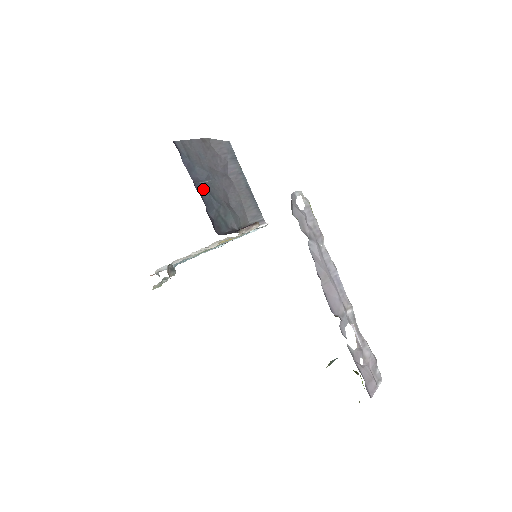
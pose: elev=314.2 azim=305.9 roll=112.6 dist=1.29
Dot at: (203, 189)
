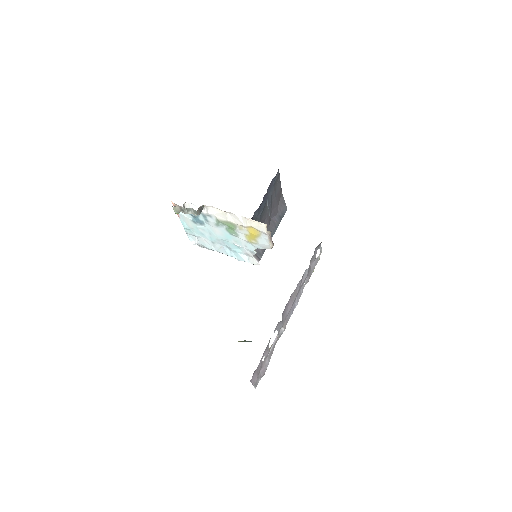
Dot at: (265, 202)
